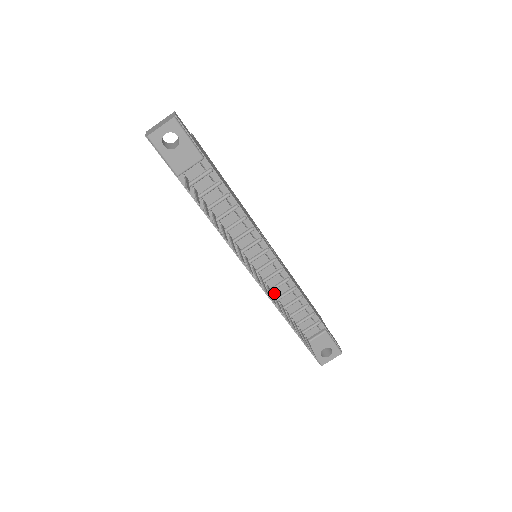
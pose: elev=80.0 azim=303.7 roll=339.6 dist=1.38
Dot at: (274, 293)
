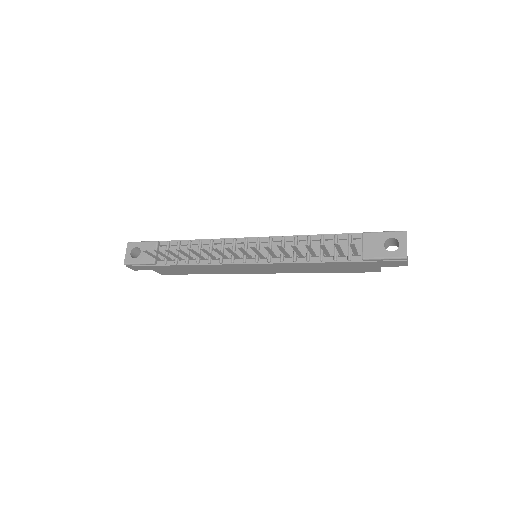
Dot at: (288, 257)
